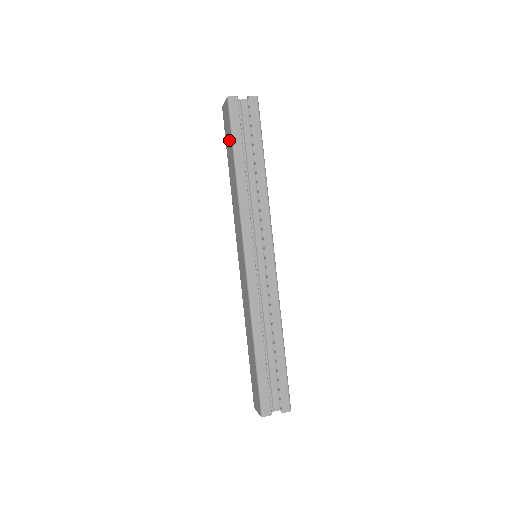
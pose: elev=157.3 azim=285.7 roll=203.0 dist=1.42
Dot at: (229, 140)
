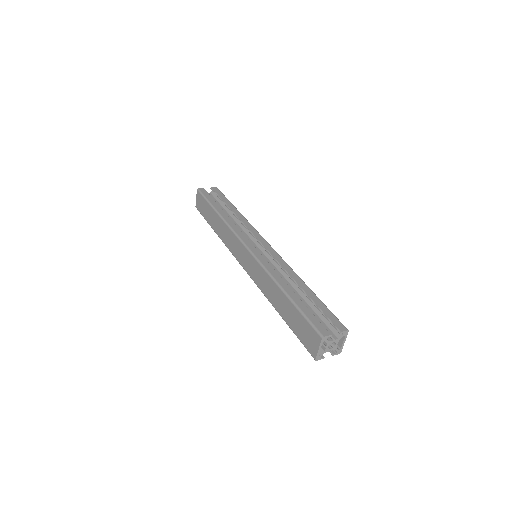
Dot at: (207, 208)
